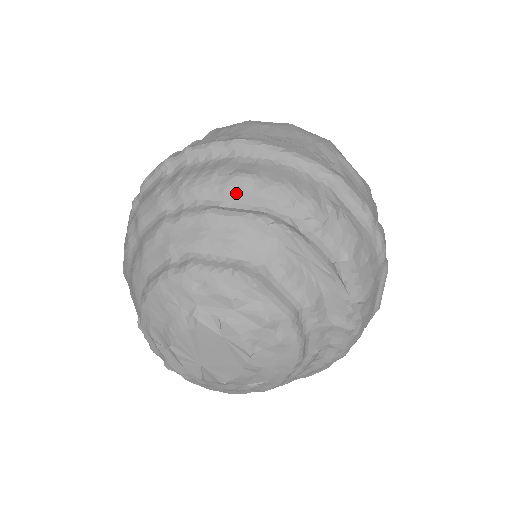
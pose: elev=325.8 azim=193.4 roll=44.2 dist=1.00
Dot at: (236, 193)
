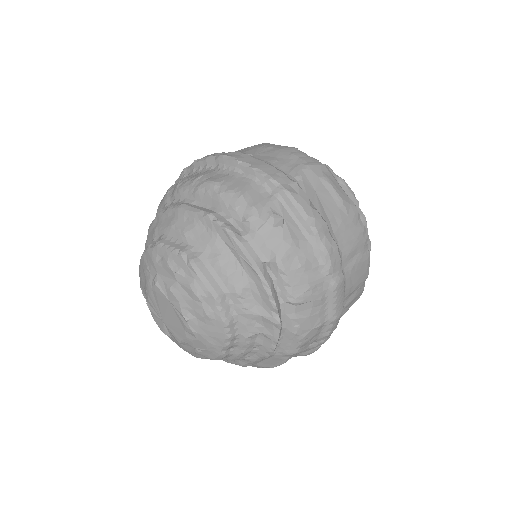
Dot at: (202, 195)
